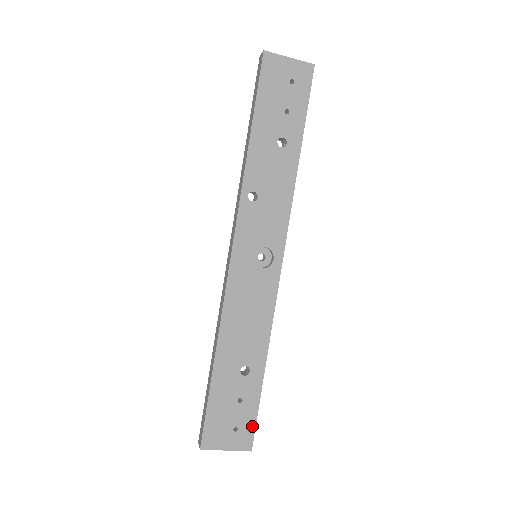
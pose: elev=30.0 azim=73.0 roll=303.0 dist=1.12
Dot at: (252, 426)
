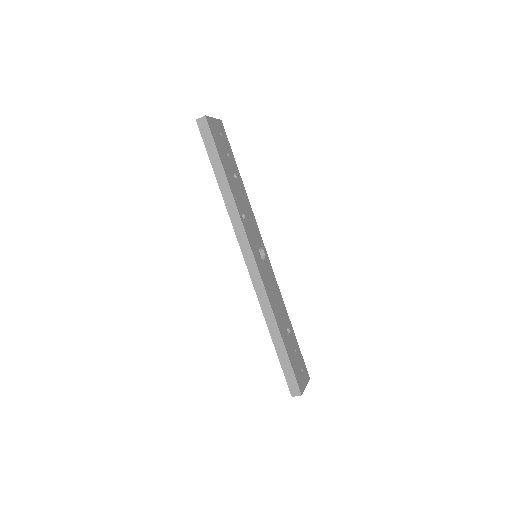
Dot at: (304, 363)
